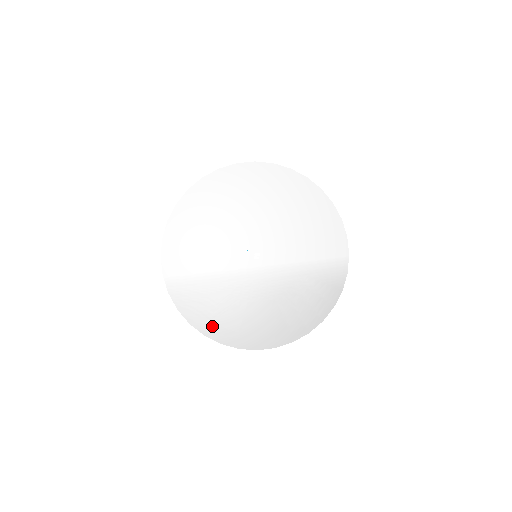
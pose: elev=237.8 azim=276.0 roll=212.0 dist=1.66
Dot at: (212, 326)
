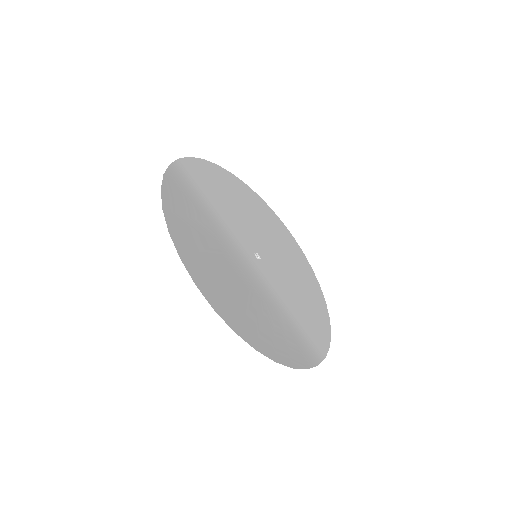
Dot at: (177, 217)
